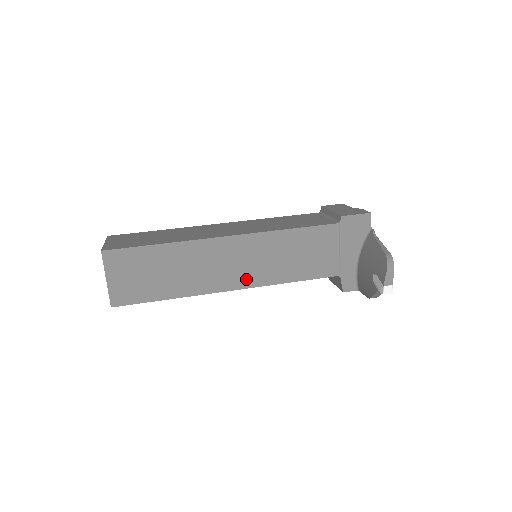
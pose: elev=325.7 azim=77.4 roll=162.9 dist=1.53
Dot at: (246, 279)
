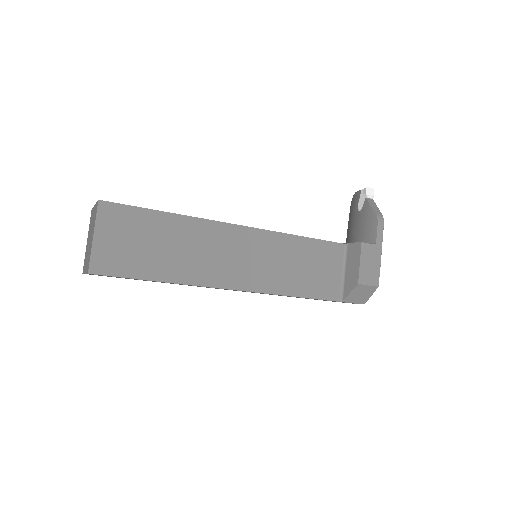
Dot at: occluded
